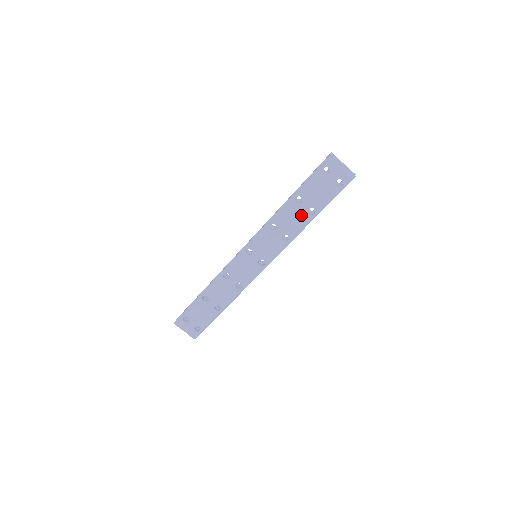
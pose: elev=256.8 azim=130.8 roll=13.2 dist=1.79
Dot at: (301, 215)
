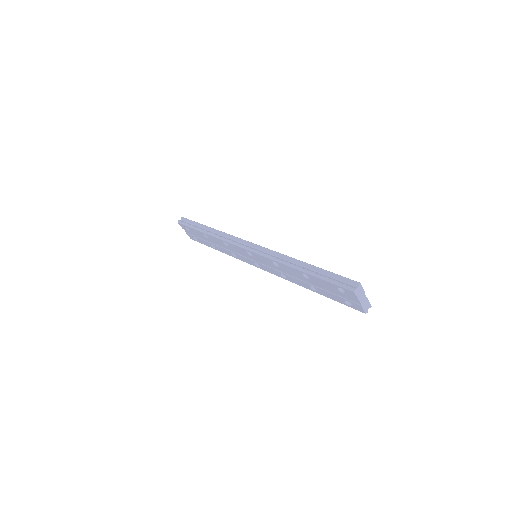
Dot at: (303, 282)
